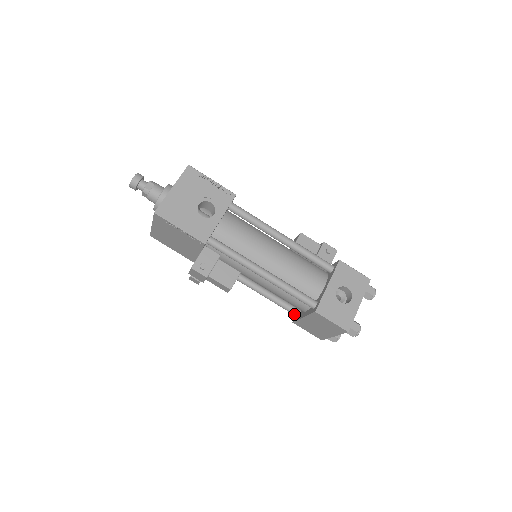
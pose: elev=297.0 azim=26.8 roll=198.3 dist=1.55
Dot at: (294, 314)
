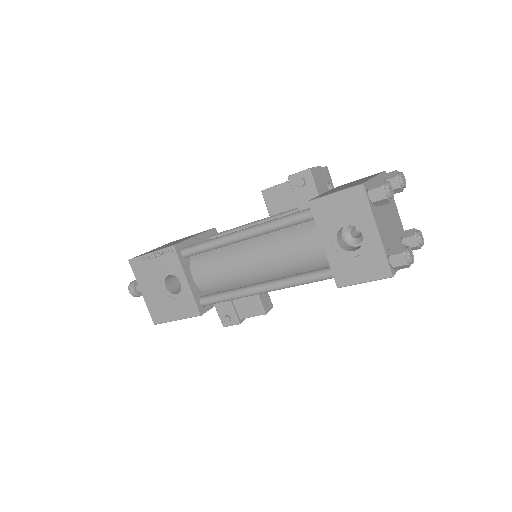
Dot at: occluded
